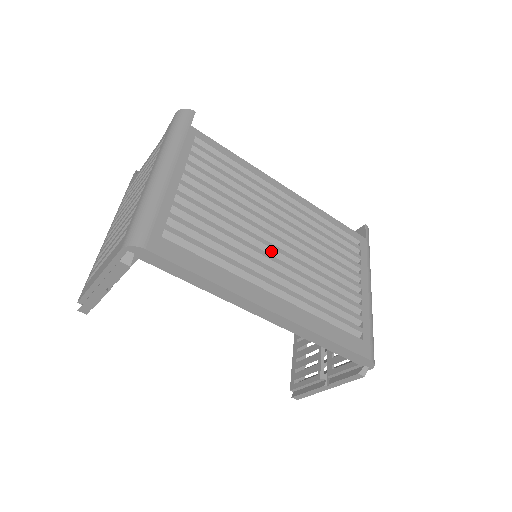
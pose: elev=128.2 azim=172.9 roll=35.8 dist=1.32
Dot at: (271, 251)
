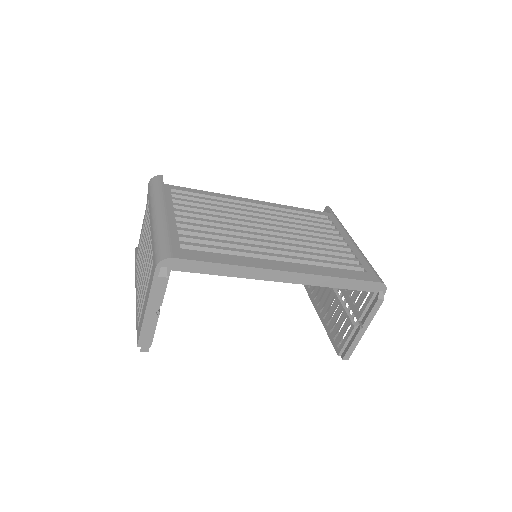
Dot at: (264, 238)
